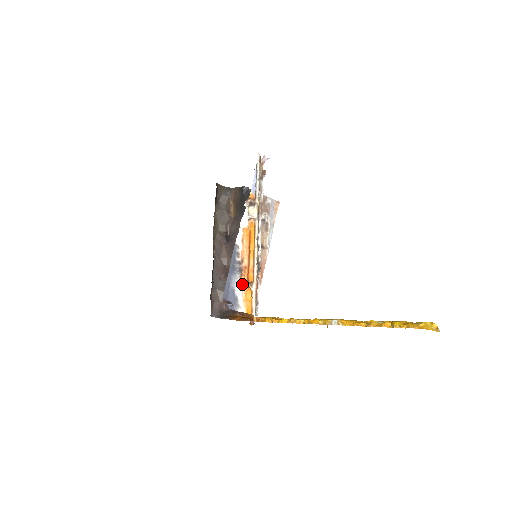
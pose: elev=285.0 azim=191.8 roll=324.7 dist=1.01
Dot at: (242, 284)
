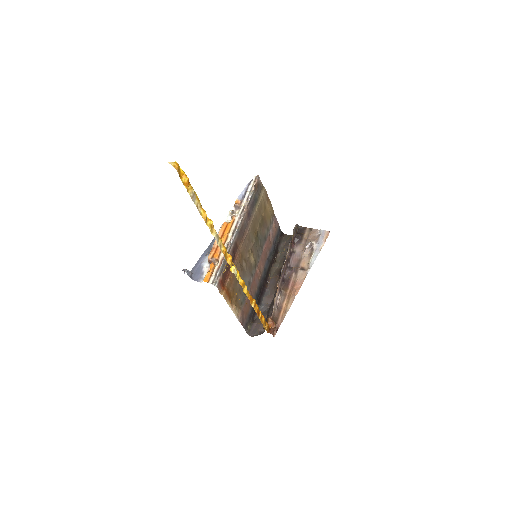
Dot at: (208, 261)
